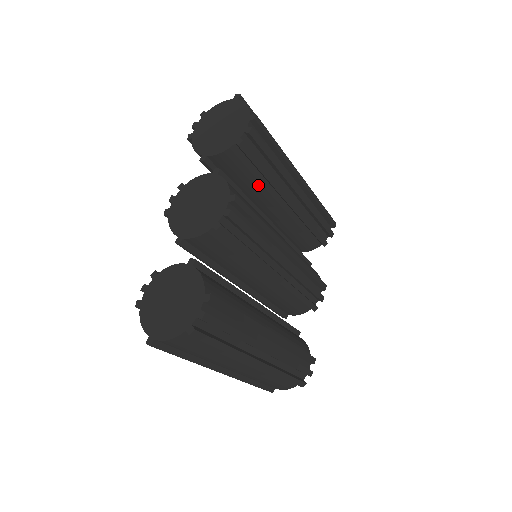
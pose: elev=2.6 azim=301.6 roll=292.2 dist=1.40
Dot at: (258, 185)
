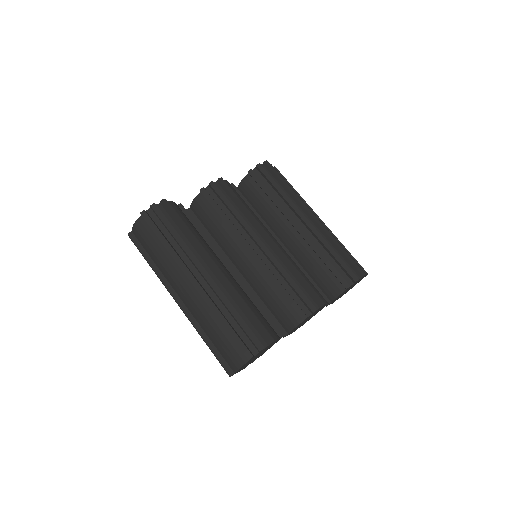
Dot at: (270, 209)
